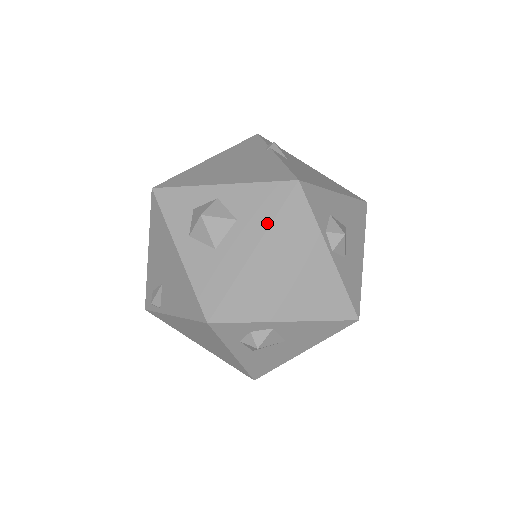
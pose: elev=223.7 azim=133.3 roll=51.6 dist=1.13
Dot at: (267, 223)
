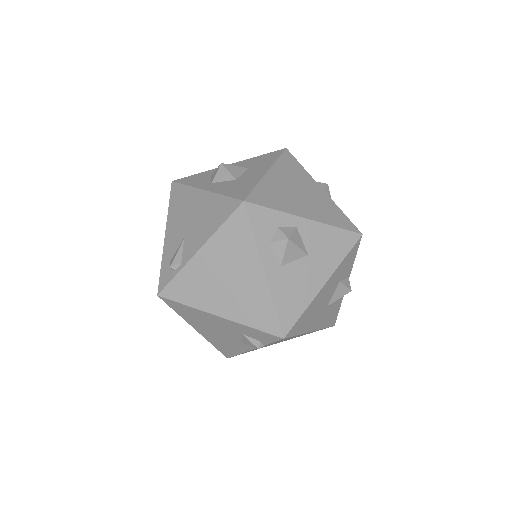
Dot at: (272, 162)
